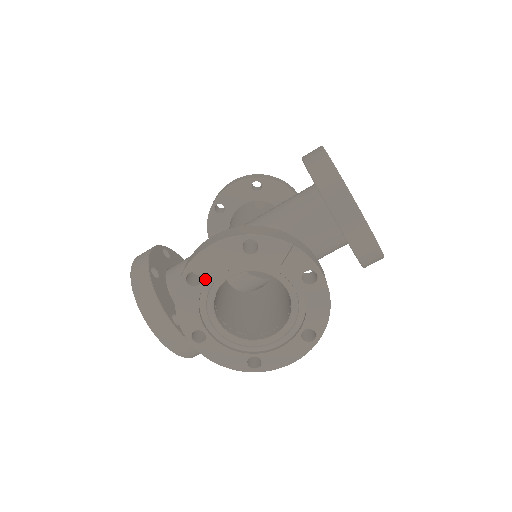
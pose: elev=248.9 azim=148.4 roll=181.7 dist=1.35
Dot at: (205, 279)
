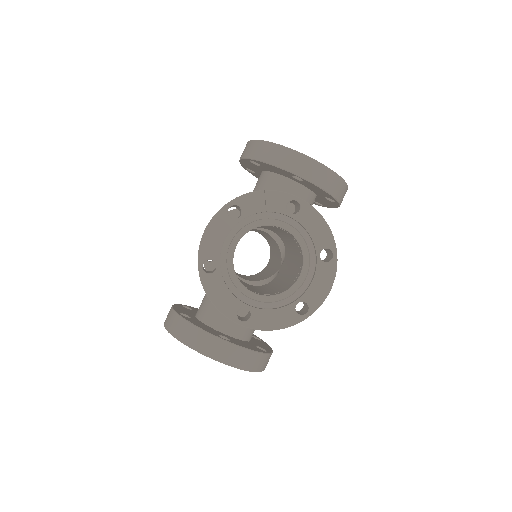
Dot at: (218, 260)
